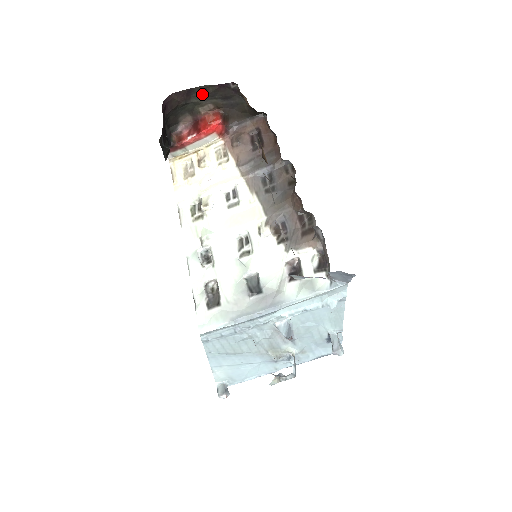
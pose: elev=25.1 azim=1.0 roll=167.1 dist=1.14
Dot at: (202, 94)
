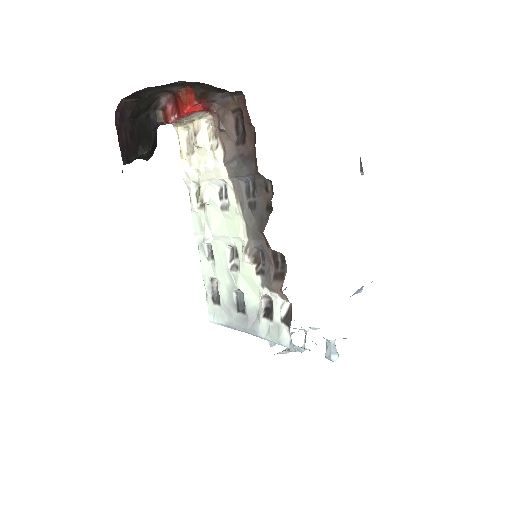
Dot at: (155, 88)
